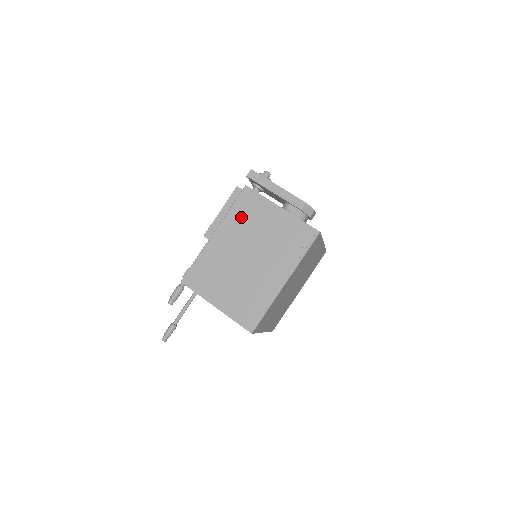
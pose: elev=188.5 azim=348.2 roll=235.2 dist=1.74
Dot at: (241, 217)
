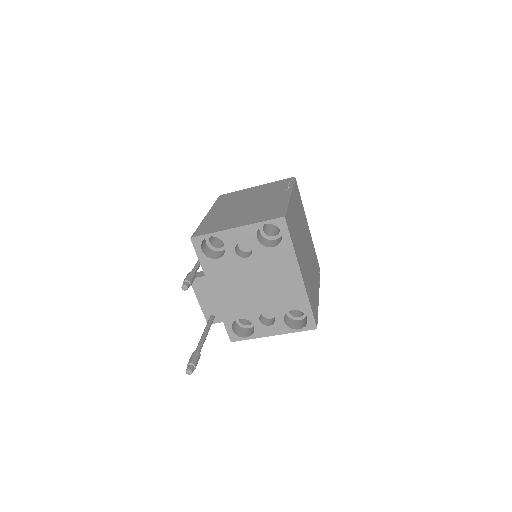
Dot at: (226, 201)
